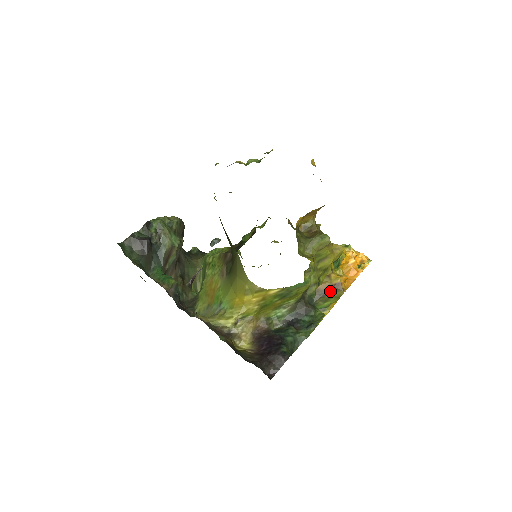
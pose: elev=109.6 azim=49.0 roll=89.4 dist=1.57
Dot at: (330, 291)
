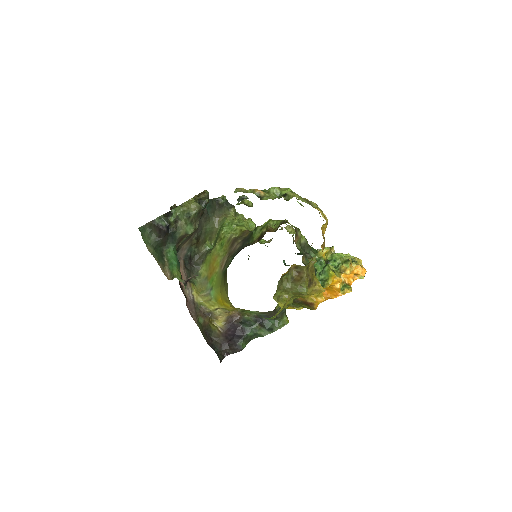
Dot at: (304, 304)
